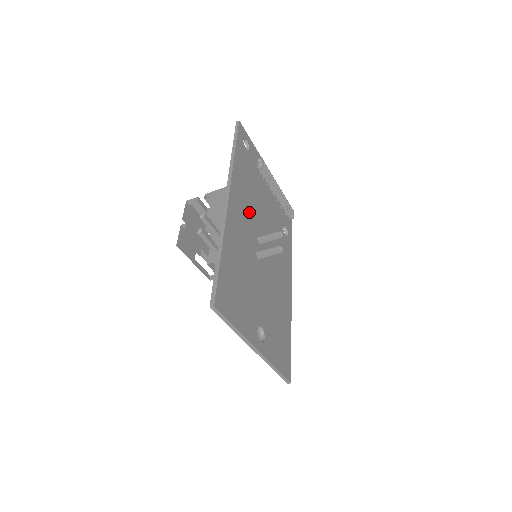
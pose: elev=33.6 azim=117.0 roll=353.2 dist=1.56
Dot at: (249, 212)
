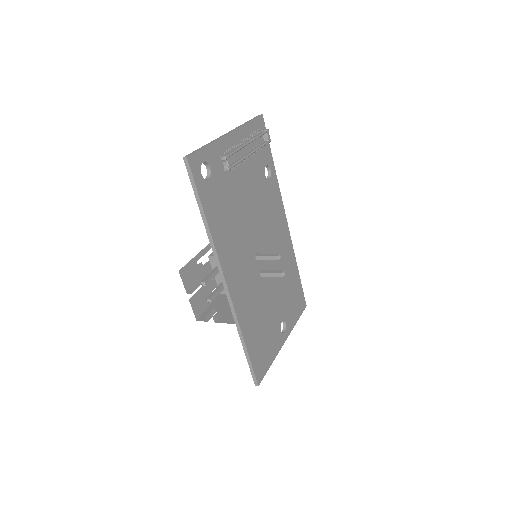
Dot at: (242, 252)
